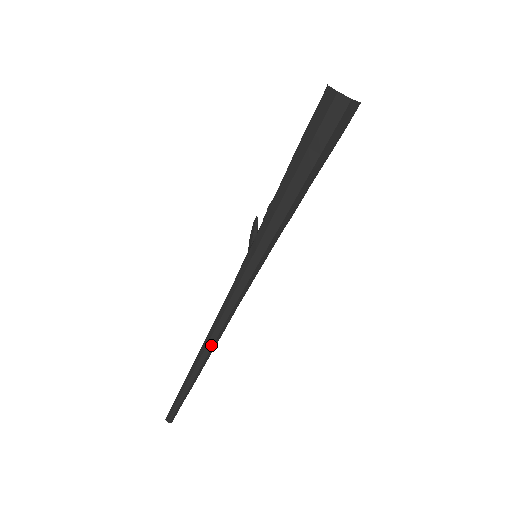
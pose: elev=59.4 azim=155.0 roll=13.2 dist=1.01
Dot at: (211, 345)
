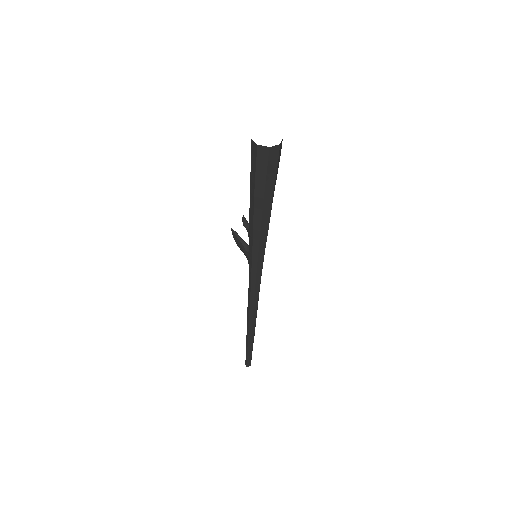
Dot at: (255, 316)
